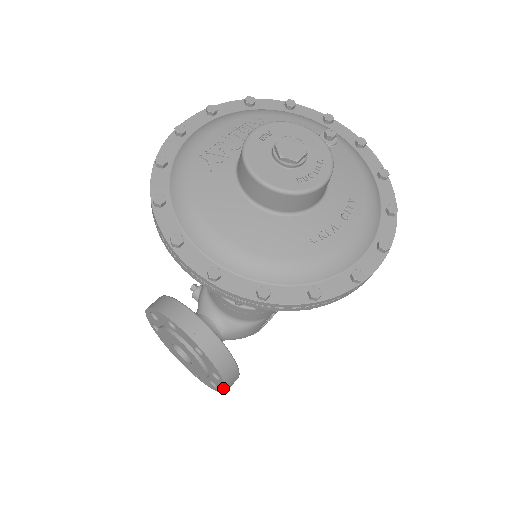
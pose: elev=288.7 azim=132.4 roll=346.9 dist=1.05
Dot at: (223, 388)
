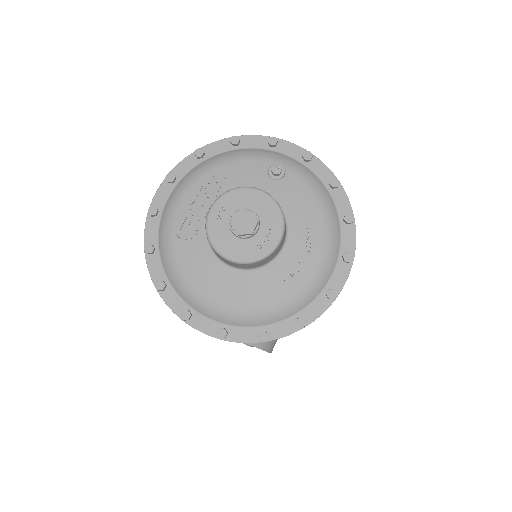
Dot at: occluded
